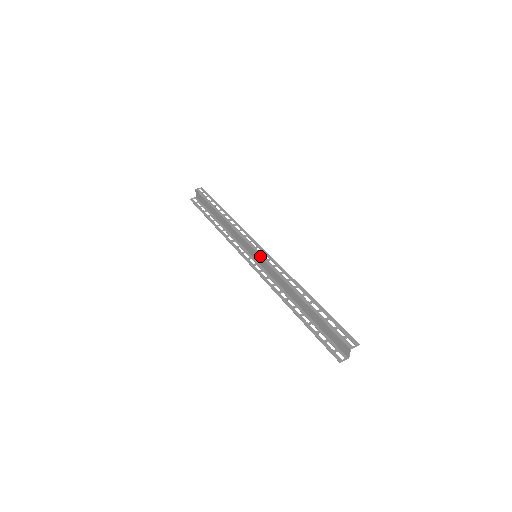
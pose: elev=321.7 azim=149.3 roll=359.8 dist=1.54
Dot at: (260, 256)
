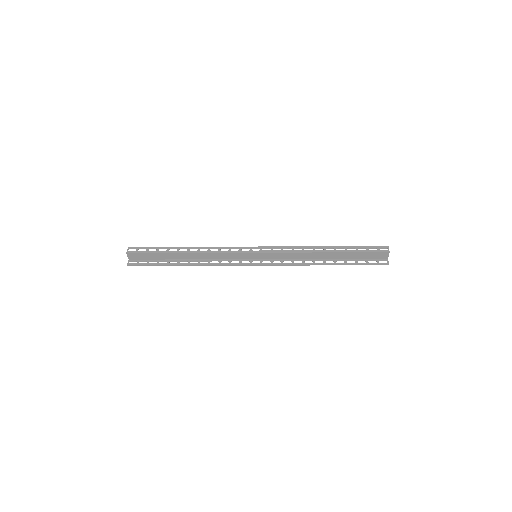
Dot at: (264, 253)
